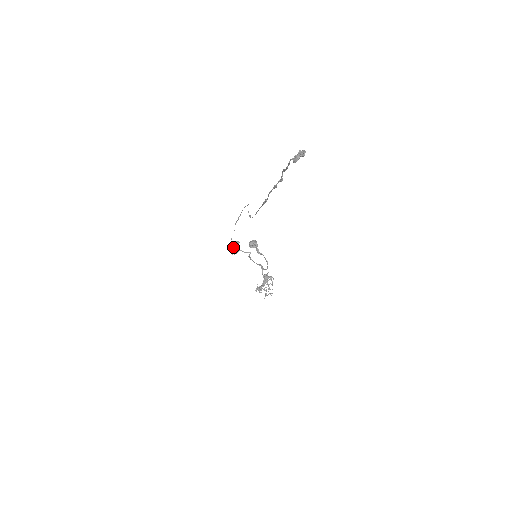
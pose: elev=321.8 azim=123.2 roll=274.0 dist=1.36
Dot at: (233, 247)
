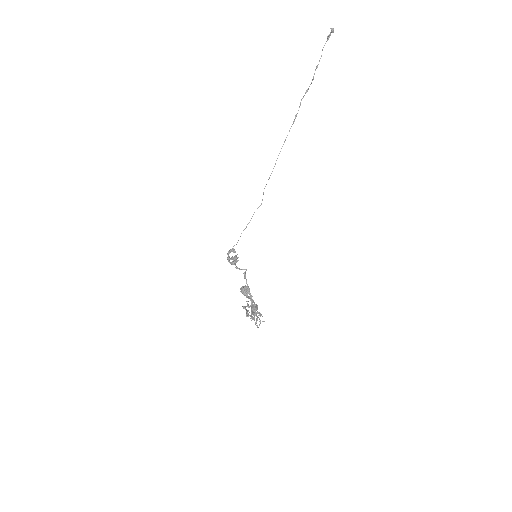
Dot at: (234, 252)
